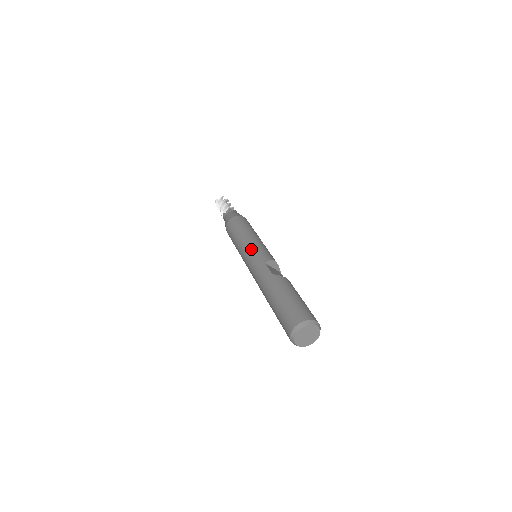
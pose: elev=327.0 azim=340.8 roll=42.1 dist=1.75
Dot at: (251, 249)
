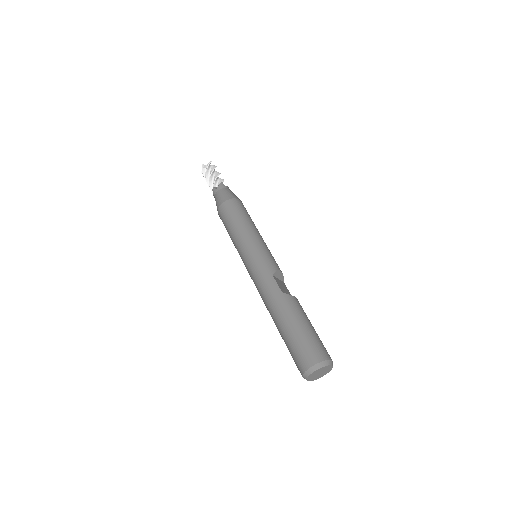
Dot at: (254, 252)
